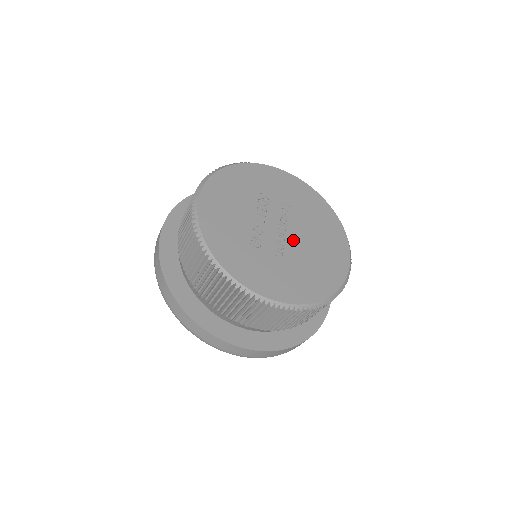
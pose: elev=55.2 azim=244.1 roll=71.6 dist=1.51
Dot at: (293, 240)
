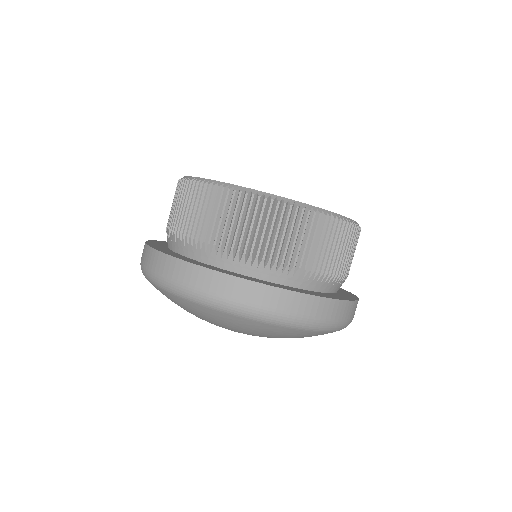
Dot at: occluded
